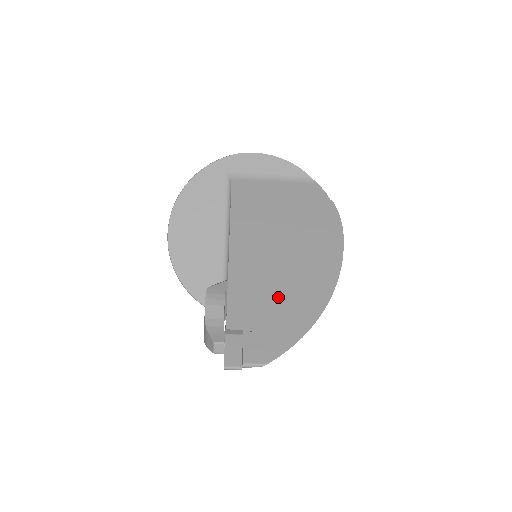
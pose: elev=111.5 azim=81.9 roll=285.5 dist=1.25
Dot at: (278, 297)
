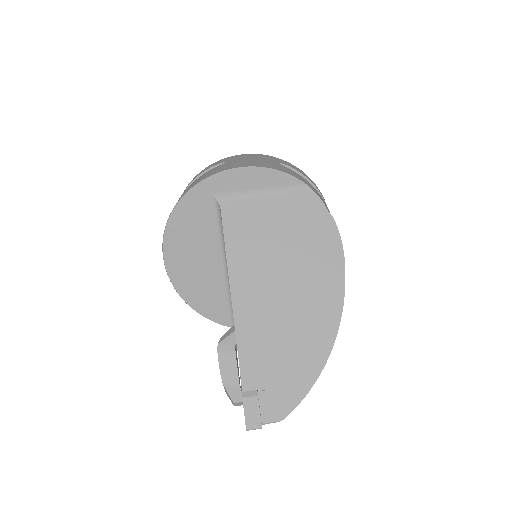
Dot at: (285, 349)
